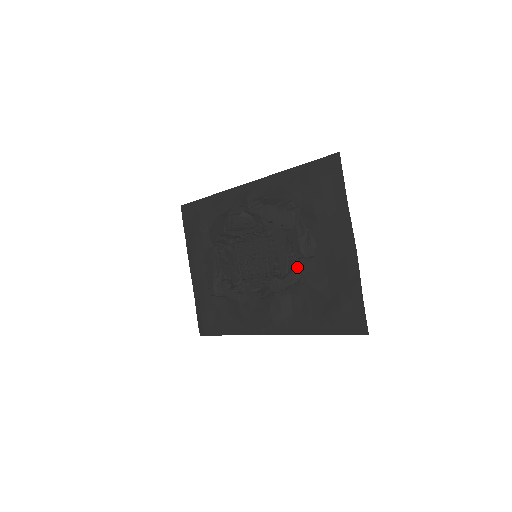
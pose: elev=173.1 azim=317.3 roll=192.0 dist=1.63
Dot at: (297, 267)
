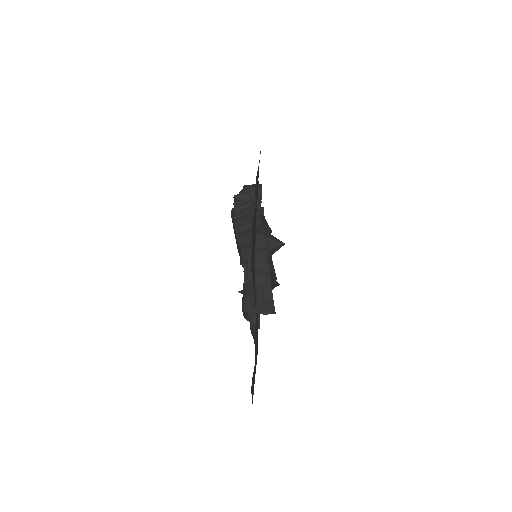
Dot at: occluded
